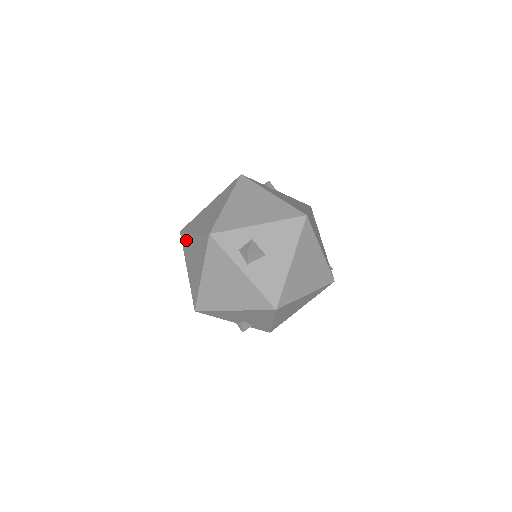
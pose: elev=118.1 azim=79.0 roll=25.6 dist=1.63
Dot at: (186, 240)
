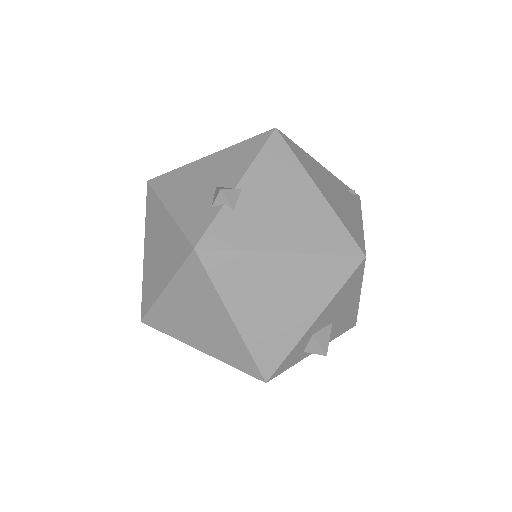
Dot at: occluded
